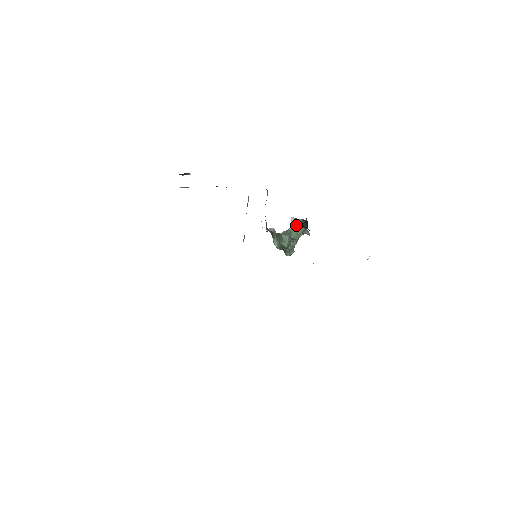
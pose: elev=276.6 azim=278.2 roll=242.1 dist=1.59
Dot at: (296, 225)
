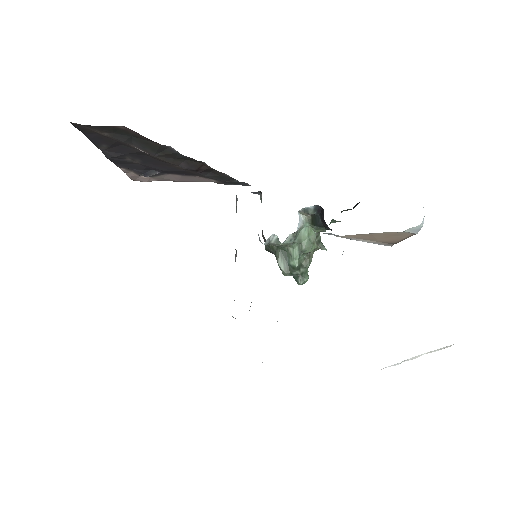
Dot at: (306, 228)
